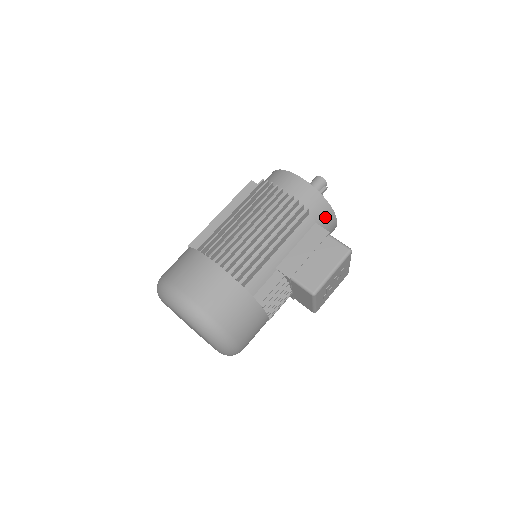
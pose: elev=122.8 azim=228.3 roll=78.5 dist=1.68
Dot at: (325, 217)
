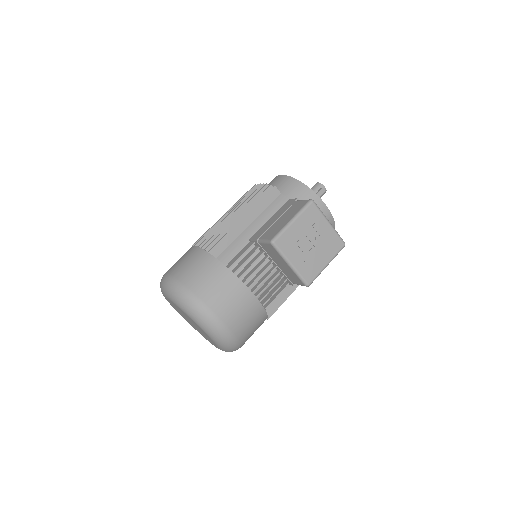
Dot at: (302, 195)
